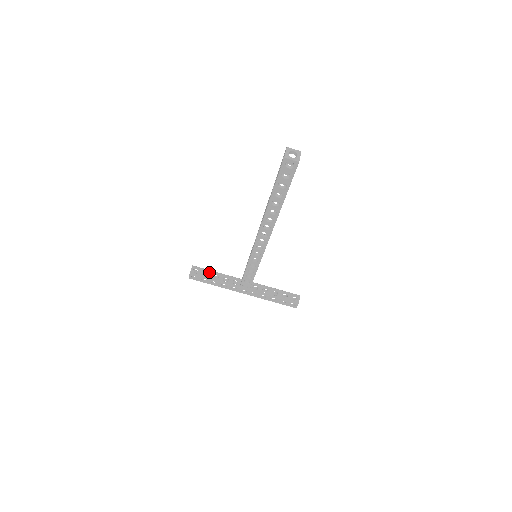
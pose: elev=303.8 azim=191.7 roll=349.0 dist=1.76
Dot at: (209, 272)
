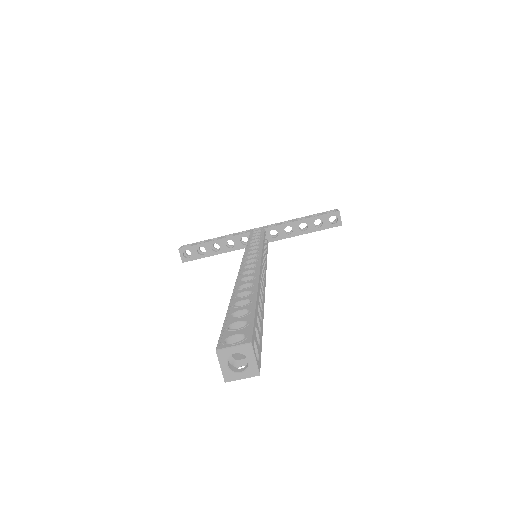
Dot at: (204, 247)
